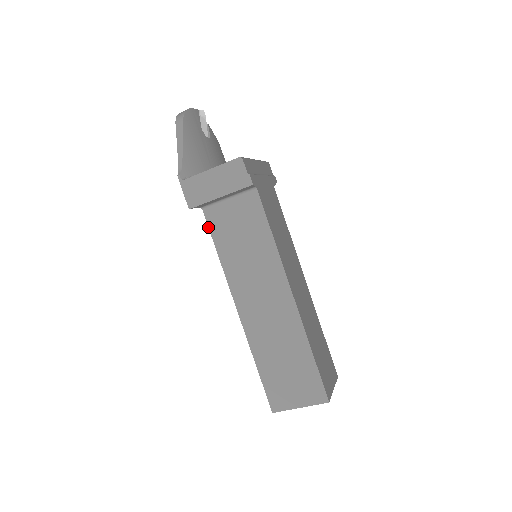
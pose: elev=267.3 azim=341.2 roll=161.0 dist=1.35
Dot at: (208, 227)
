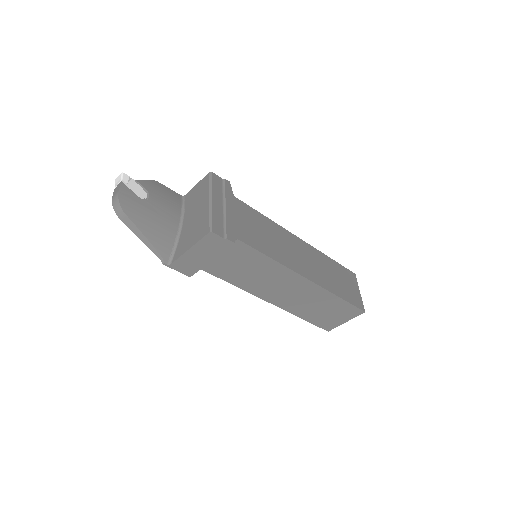
Dot at: occluded
